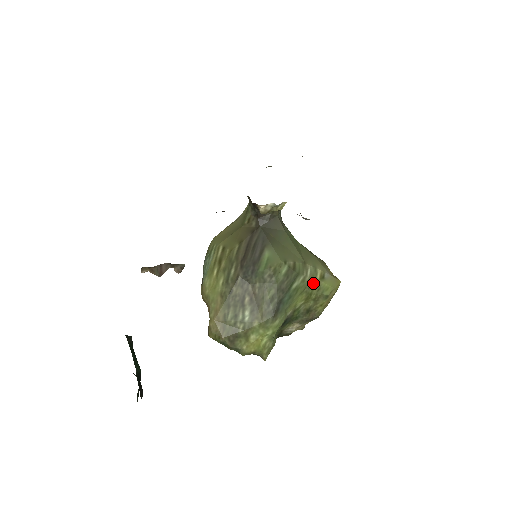
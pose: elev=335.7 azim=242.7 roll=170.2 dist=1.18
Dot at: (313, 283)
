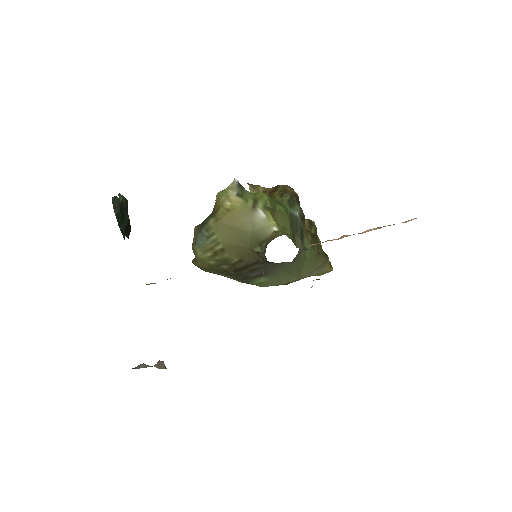
Dot at: occluded
